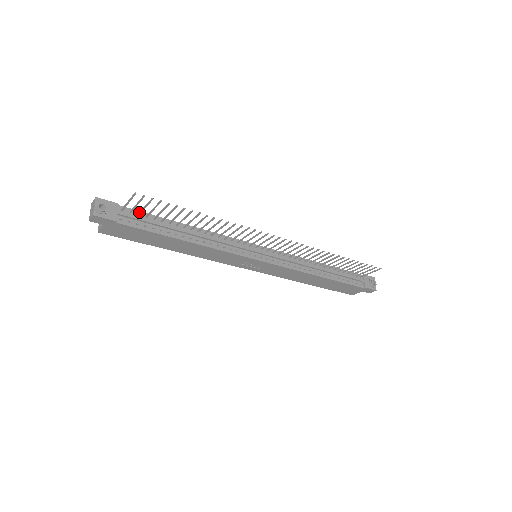
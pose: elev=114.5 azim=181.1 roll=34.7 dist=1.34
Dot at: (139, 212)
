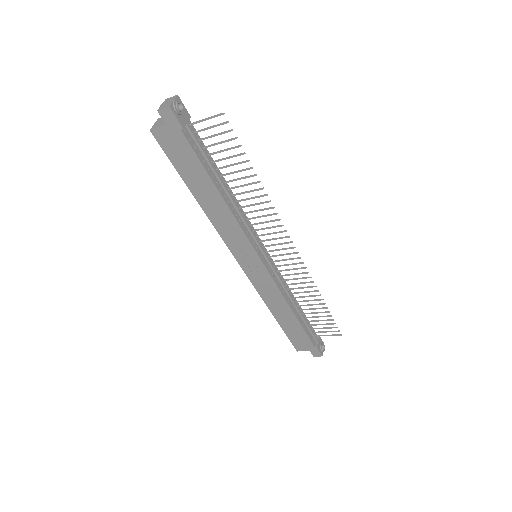
Dot at: (202, 138)
